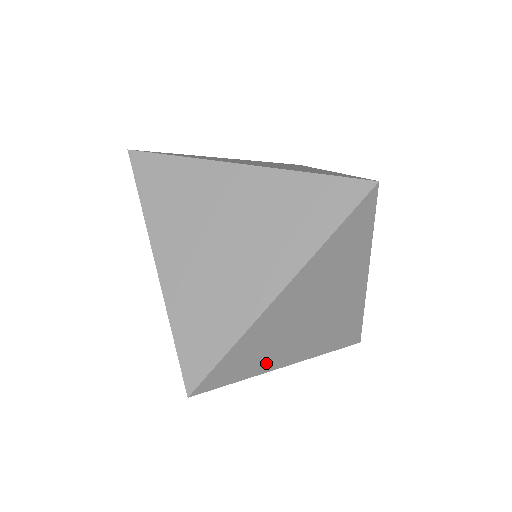
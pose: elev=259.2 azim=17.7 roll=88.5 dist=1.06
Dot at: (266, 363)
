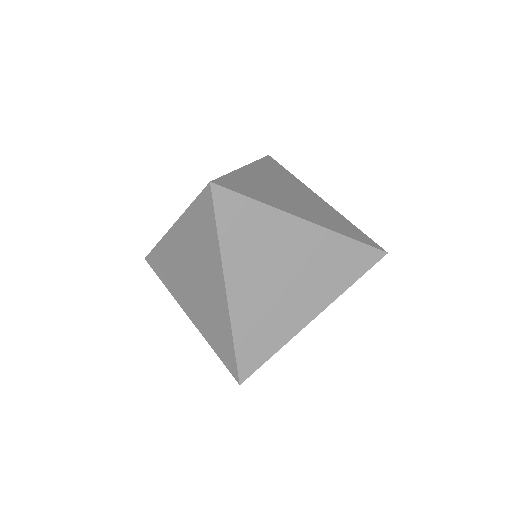
Dot at: (286, 330)
